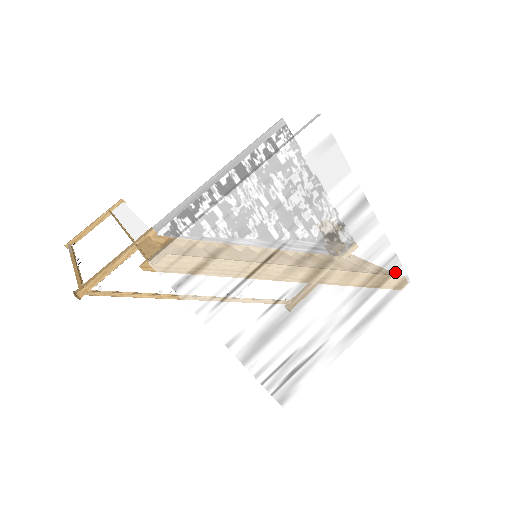
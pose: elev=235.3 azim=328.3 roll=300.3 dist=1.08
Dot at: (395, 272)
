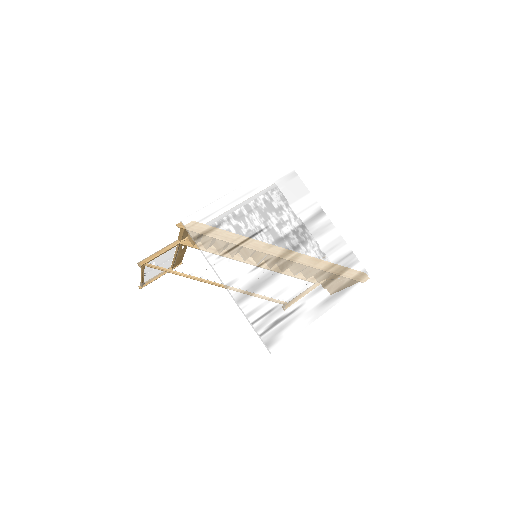
Dot at: (354, 265)
